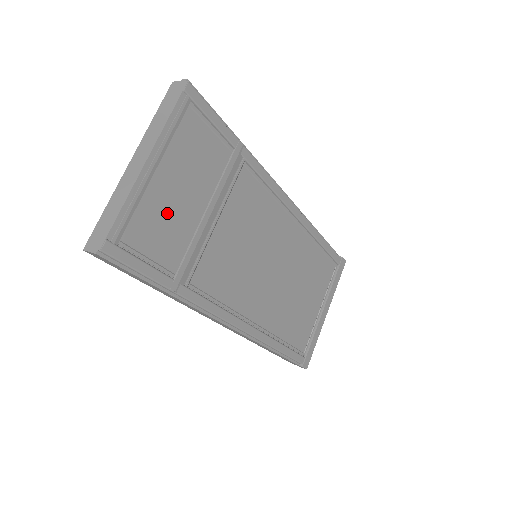
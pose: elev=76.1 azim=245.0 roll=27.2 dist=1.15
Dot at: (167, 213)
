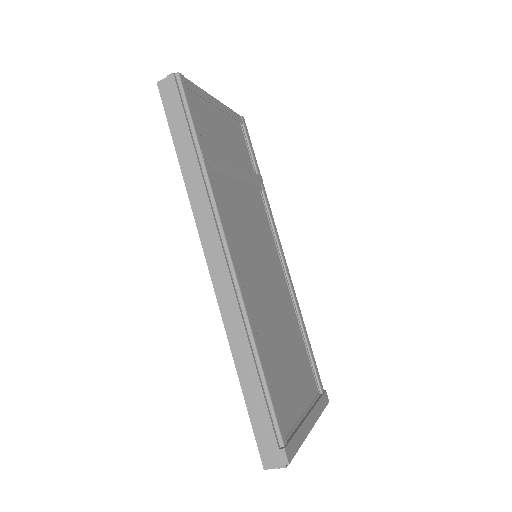
Dot at: (215, 130)
